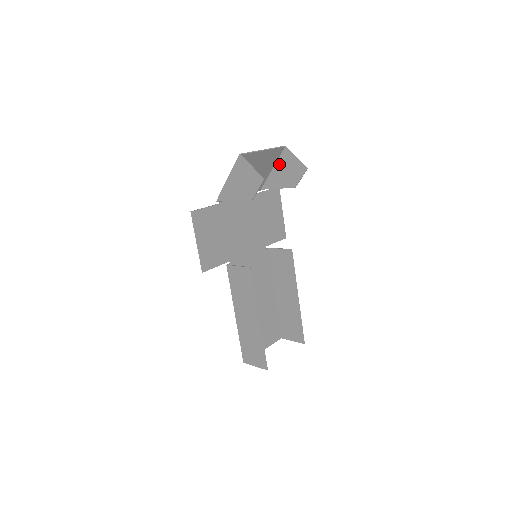
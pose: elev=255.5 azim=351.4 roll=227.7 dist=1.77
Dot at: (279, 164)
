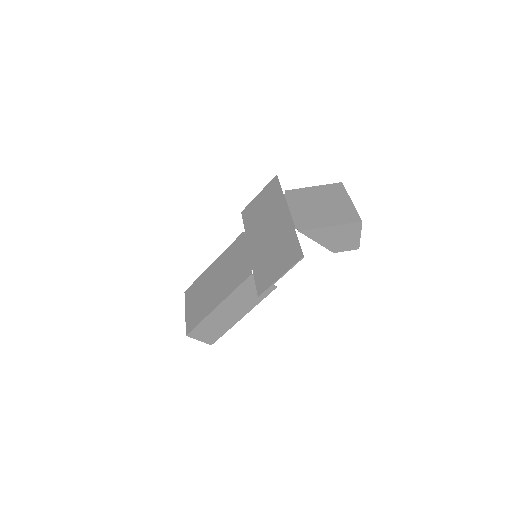
Dot at: occluded
